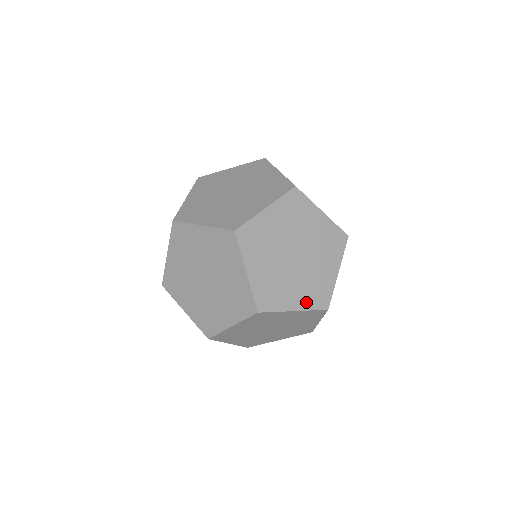
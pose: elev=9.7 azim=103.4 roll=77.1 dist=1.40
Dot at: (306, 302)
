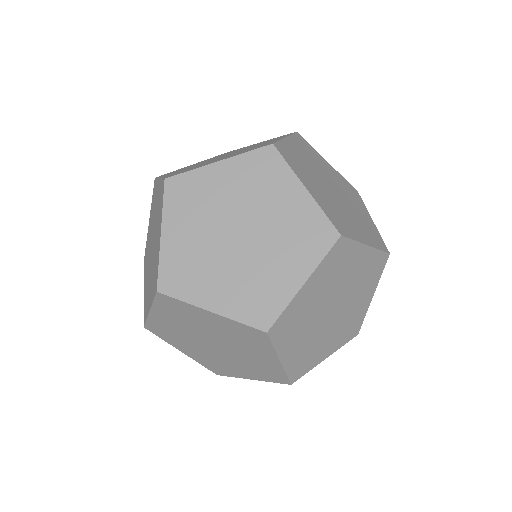
Dot at: (306, 260)
